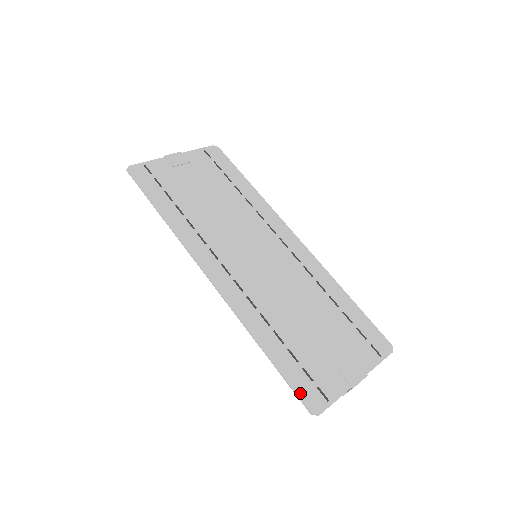
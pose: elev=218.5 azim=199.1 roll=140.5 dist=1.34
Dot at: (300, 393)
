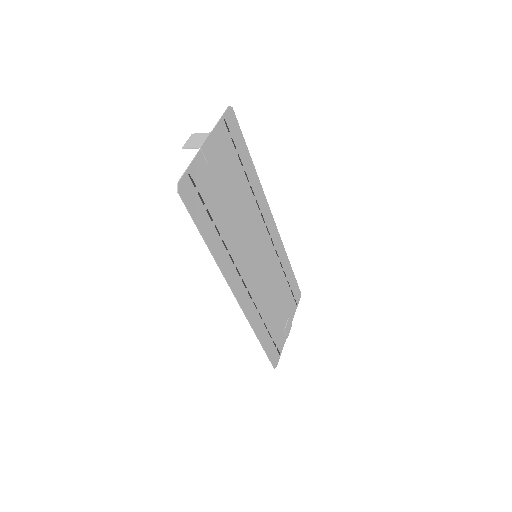
Dot at: (272, 359)
